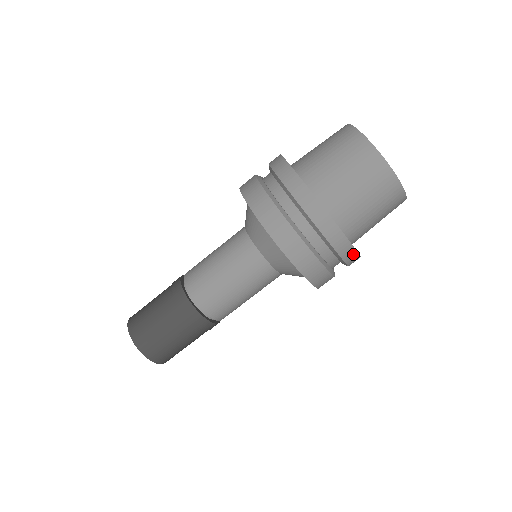
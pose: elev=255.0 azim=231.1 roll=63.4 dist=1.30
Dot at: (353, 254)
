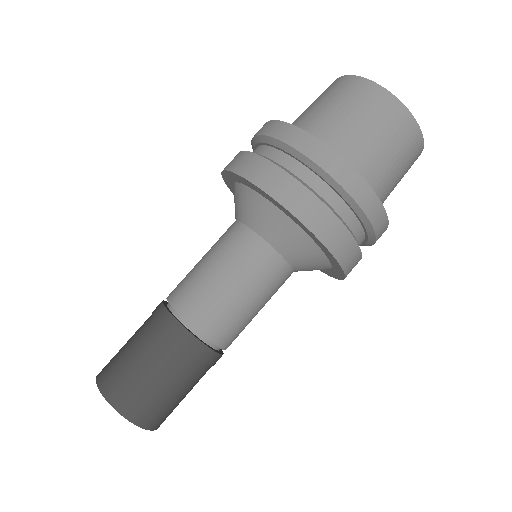
Dot at: (357, 181)
